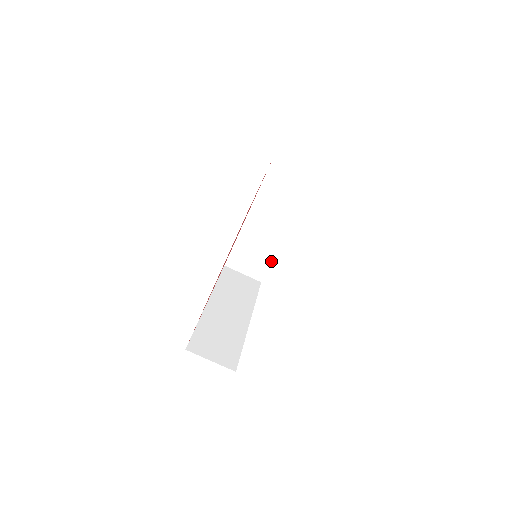
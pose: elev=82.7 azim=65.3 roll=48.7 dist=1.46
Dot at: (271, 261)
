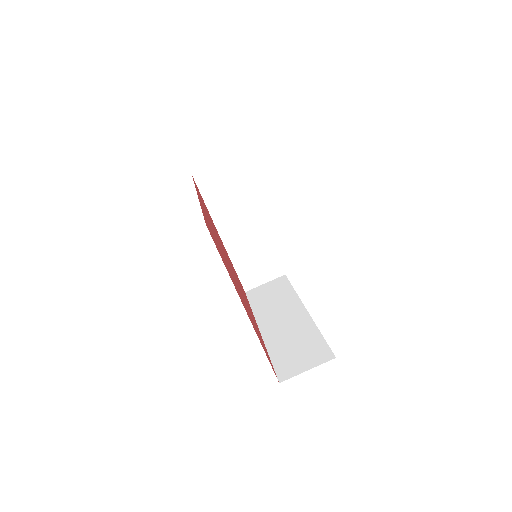
Dot at: (275, 251)
